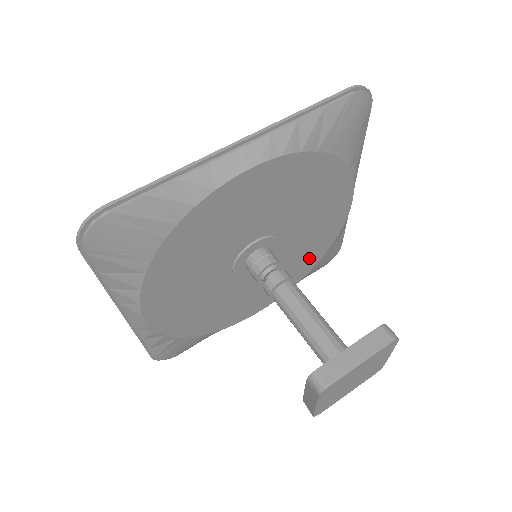
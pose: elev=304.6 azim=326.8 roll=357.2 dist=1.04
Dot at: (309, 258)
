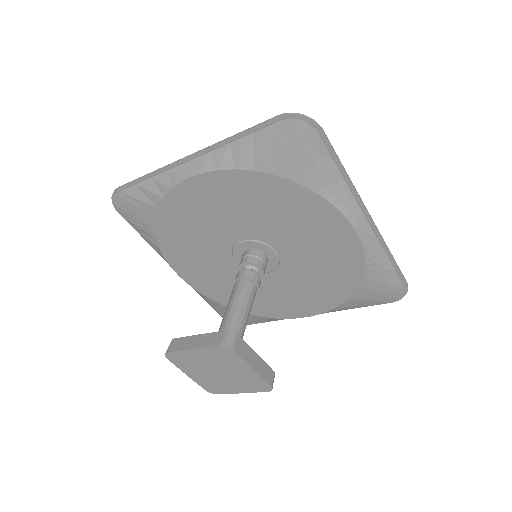
Dot at: (336, 280)
